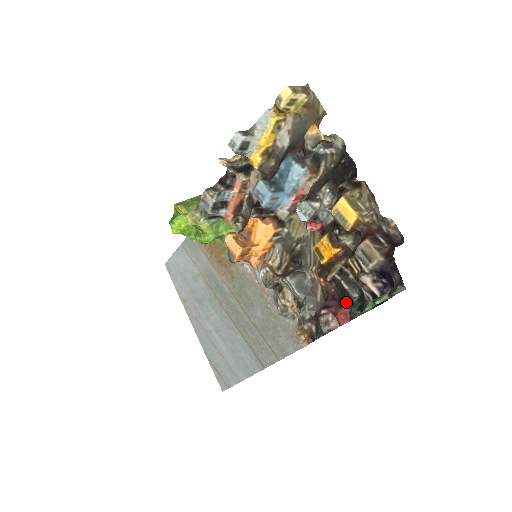
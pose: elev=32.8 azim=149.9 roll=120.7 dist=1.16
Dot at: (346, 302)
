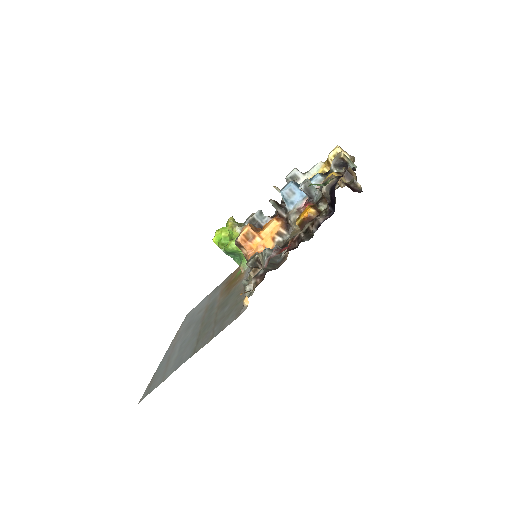
Dot at: occluded
